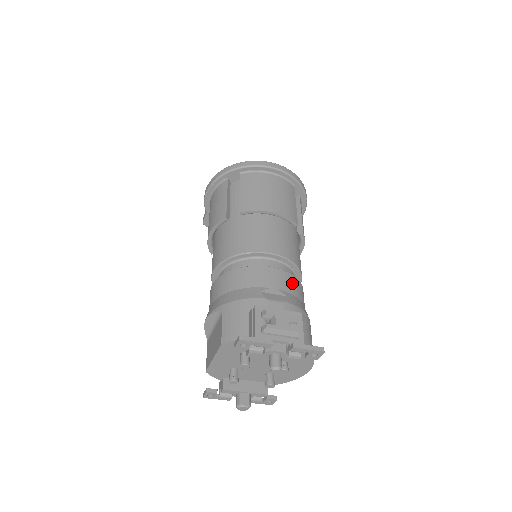
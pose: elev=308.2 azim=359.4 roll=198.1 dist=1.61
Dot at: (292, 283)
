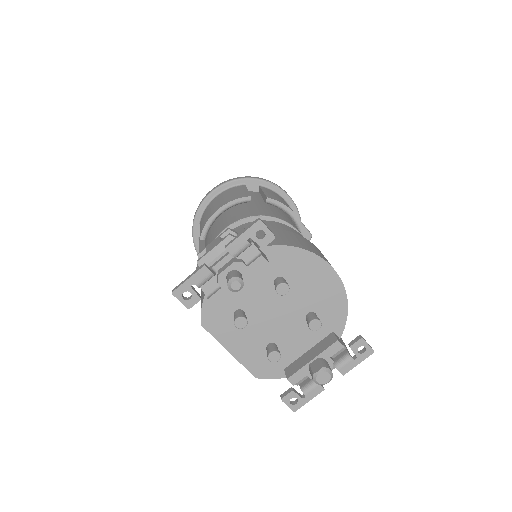
Dot at: occluded
